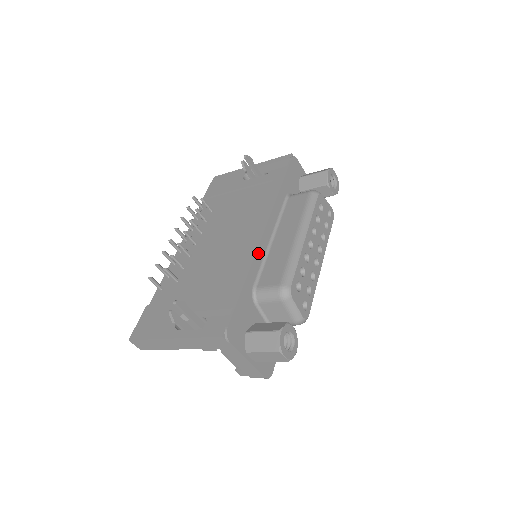
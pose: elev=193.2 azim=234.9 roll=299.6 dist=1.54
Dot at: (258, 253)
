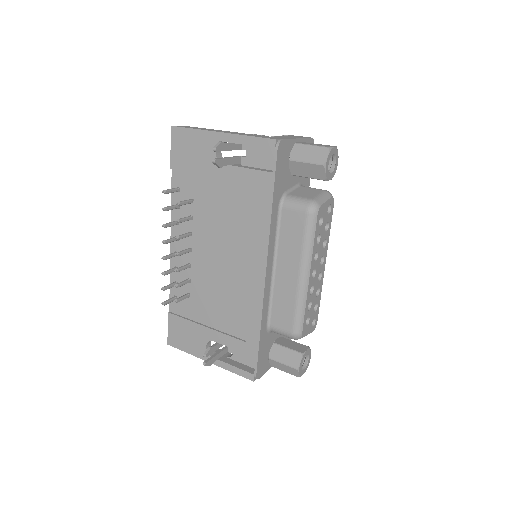
Dot at: (265, 299)
